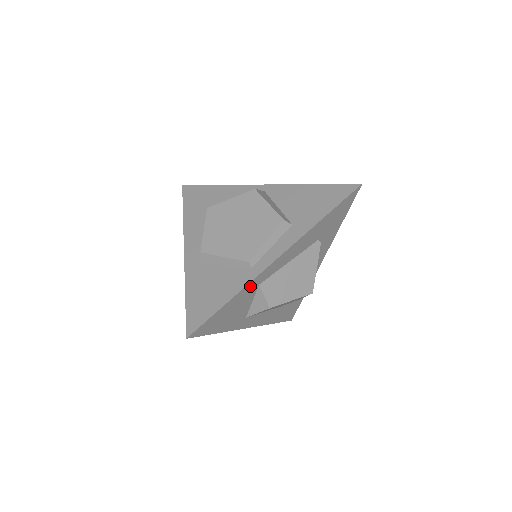
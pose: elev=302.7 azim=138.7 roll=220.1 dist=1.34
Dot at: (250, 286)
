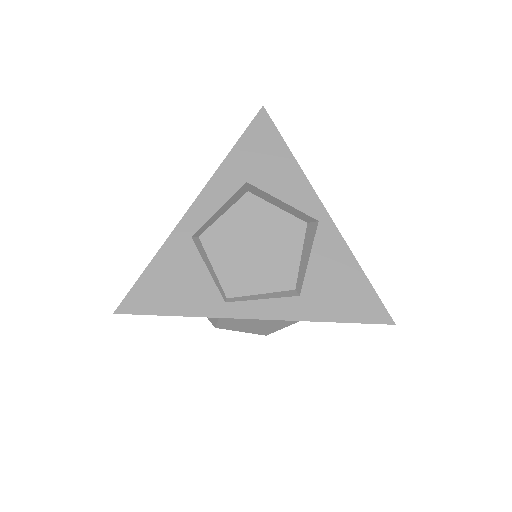
Dot at: (209, 315)
